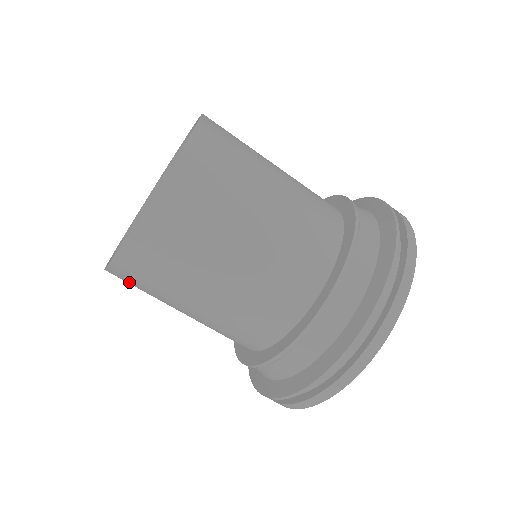
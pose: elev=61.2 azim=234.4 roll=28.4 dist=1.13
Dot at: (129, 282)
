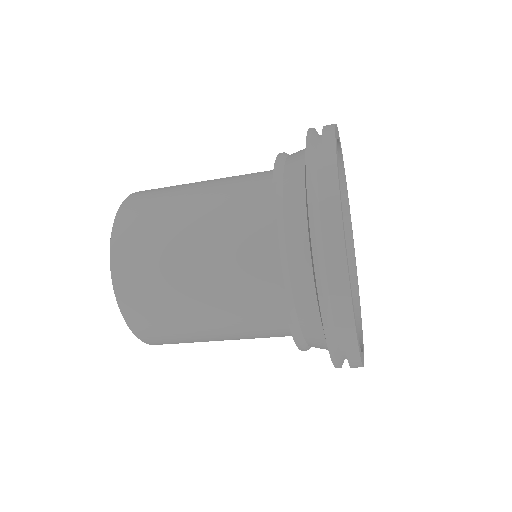
Dot at: occluded
